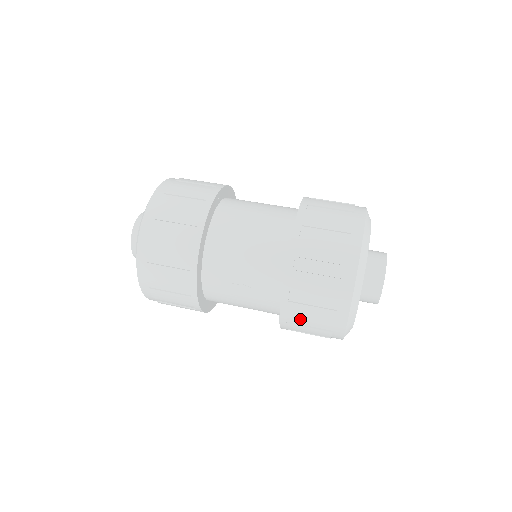
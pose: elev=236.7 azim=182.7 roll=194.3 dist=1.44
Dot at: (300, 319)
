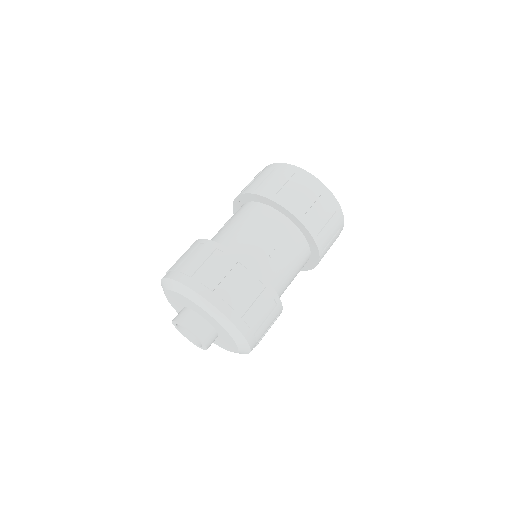
Dot at: (318, 223)
